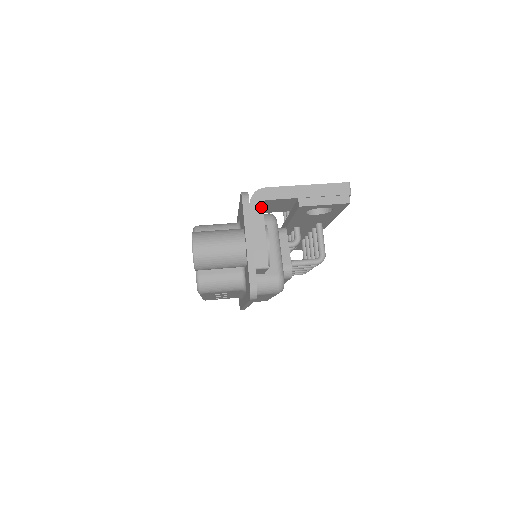
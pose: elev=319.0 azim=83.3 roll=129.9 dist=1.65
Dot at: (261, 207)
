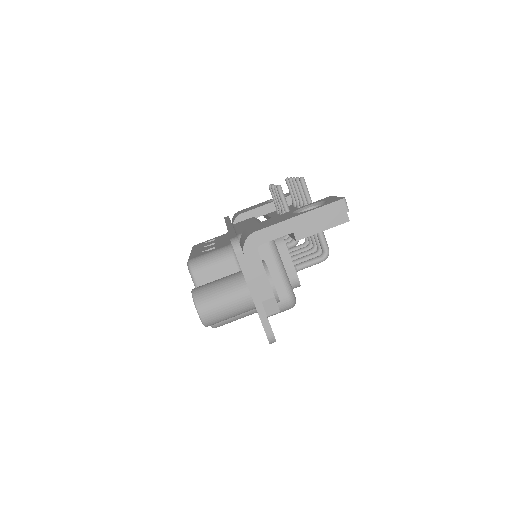
Dot at: (257, 254)
